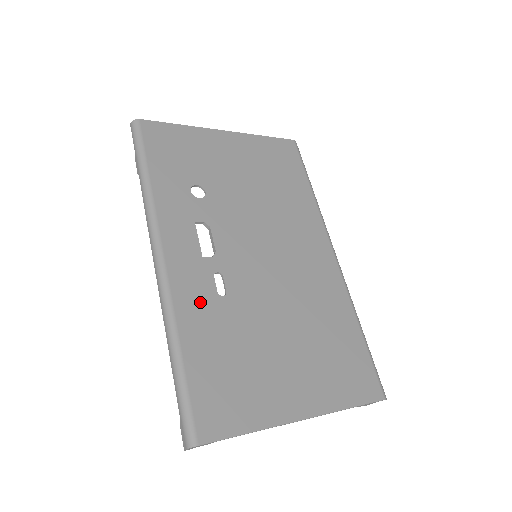
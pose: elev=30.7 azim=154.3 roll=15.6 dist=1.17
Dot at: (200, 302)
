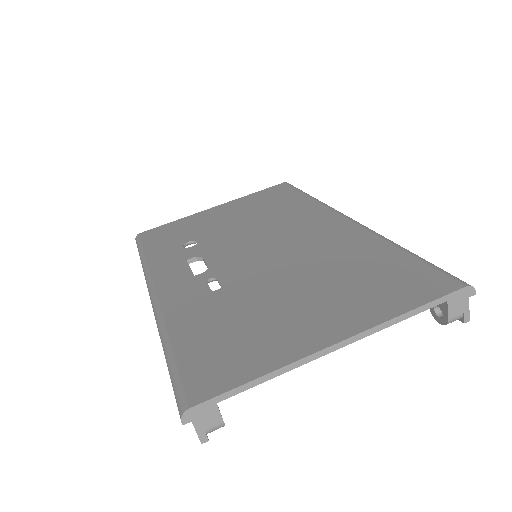
Dot at: (192, 303)
